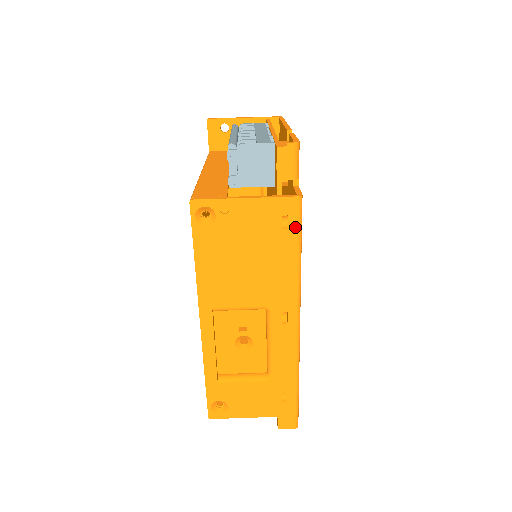
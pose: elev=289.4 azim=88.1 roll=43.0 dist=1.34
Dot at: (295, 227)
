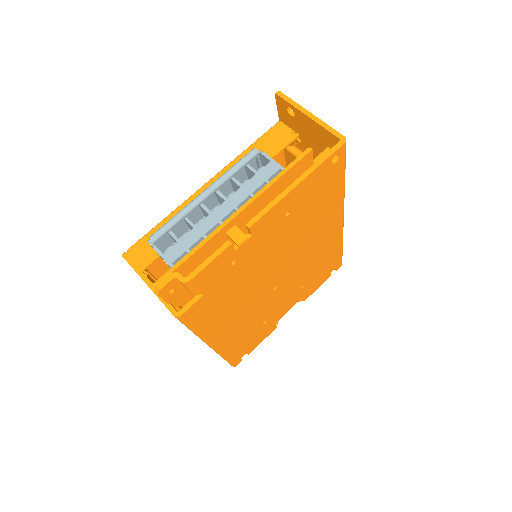
Dot at: occluded
